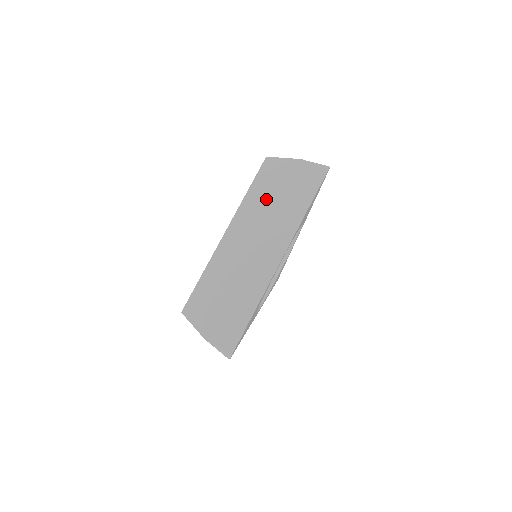
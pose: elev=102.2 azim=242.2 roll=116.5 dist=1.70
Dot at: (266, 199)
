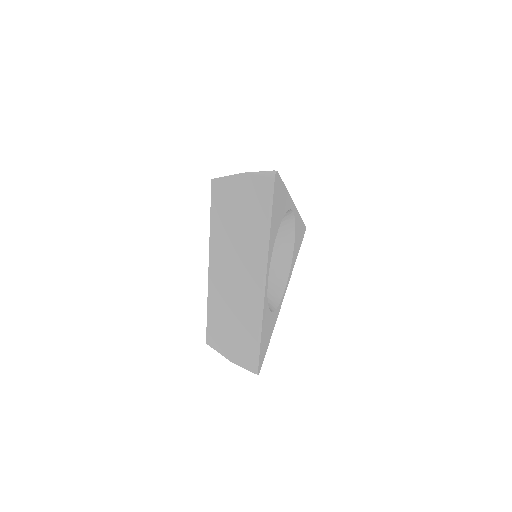
Dot at: occluded
